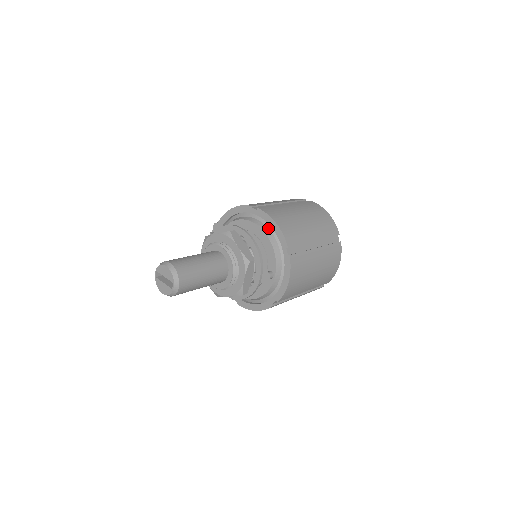
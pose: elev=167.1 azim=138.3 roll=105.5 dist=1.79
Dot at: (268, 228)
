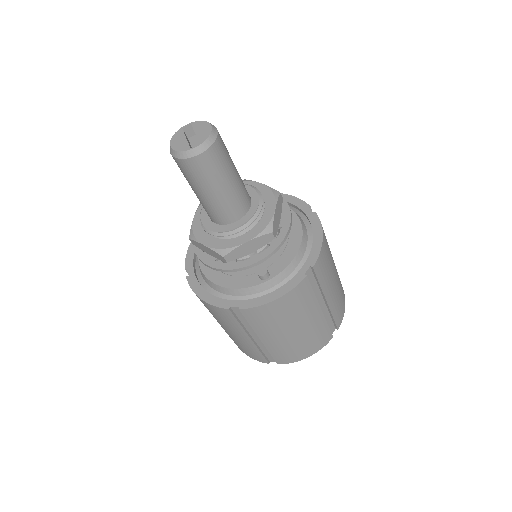
Dot at: (308, 236)
